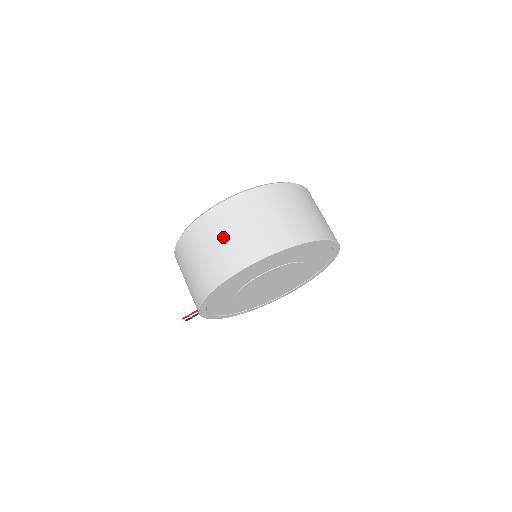
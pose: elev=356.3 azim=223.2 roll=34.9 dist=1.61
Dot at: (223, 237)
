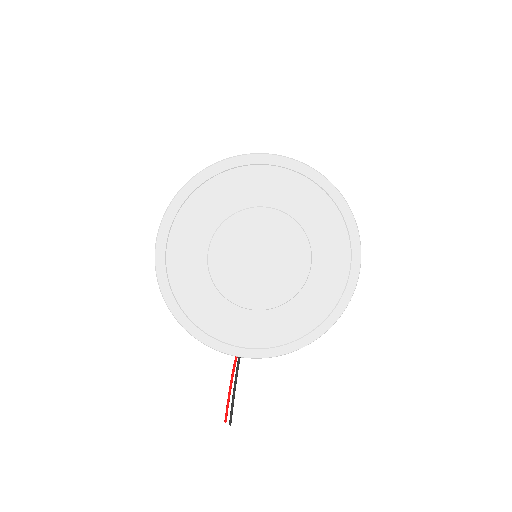
Dot at: occluded
